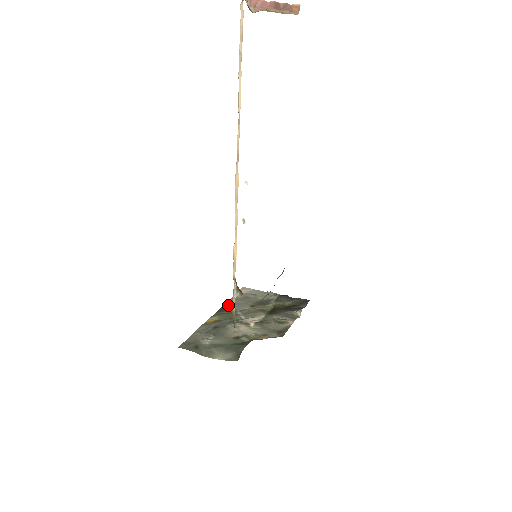
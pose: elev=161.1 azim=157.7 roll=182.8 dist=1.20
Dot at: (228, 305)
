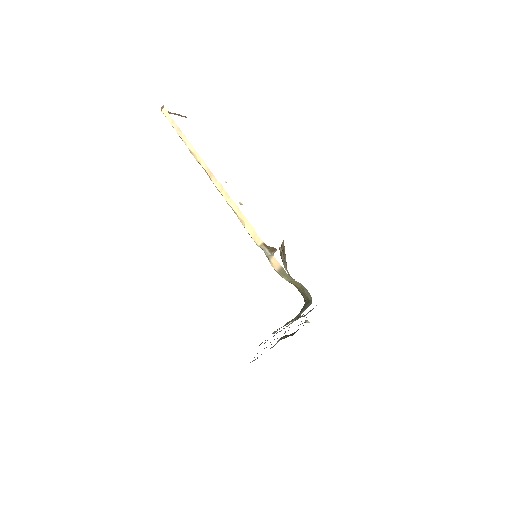
Dot at: occluded
